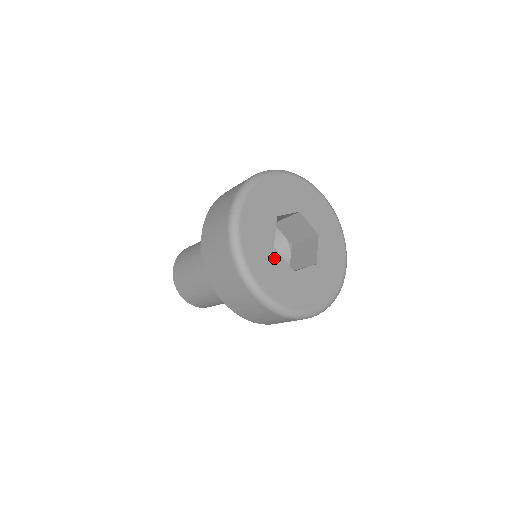
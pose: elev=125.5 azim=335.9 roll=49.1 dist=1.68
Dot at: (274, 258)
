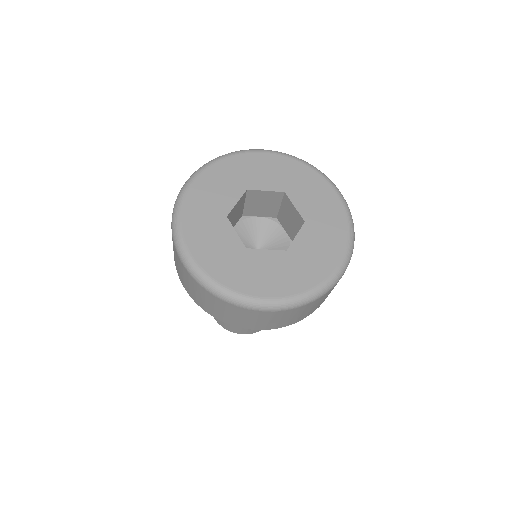
Dot at: (222, 227)
